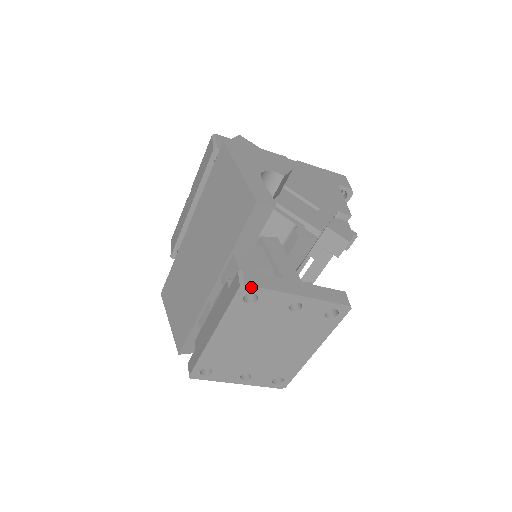
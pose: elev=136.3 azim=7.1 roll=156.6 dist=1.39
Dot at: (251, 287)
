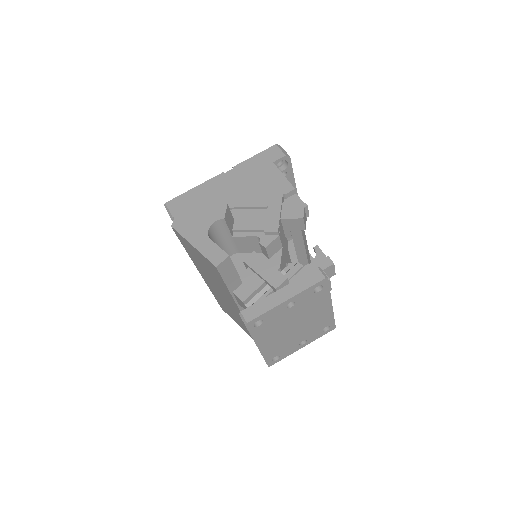
Dot at: (252, 321)
